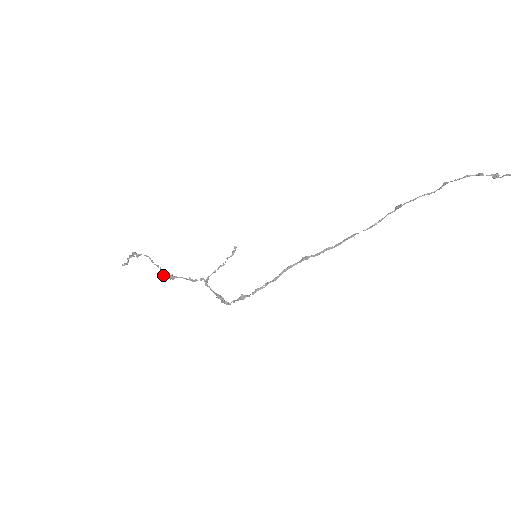
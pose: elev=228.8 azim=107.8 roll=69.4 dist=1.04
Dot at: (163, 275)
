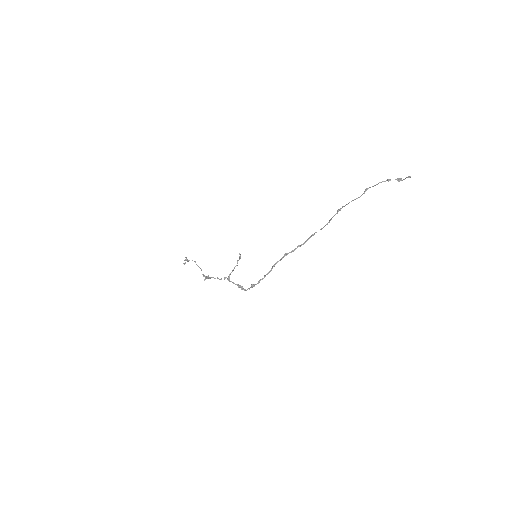
Dot at: (204, 276)
